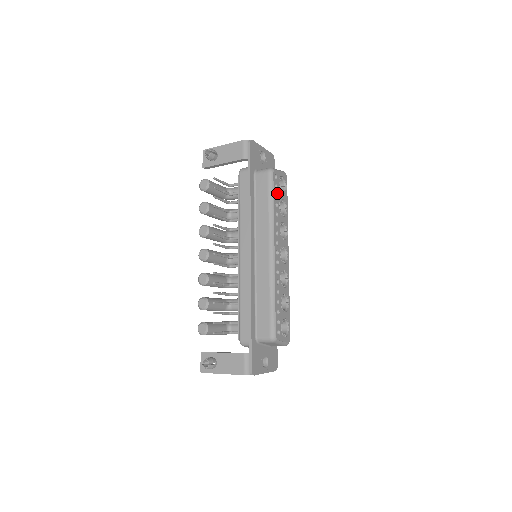
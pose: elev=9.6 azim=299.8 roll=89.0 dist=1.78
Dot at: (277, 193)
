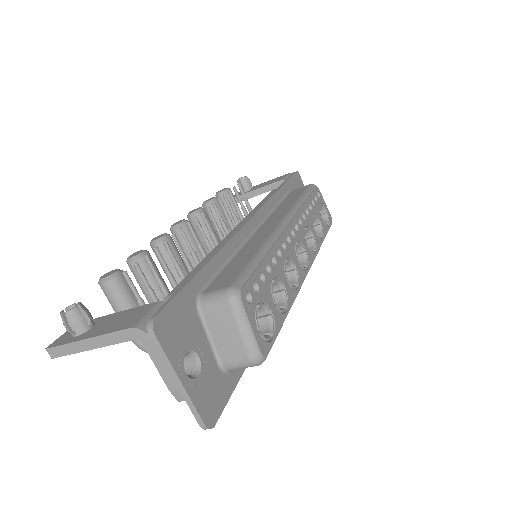
Dot at: (315, 204)
